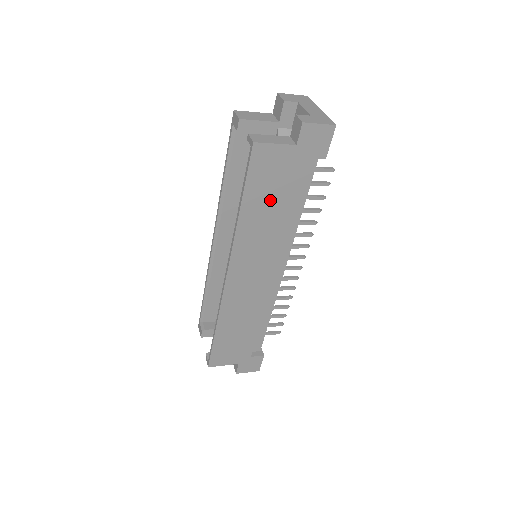
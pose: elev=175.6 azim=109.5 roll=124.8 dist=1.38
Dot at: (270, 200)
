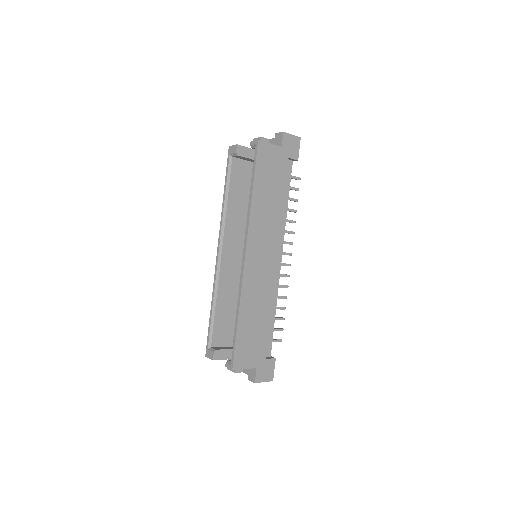
Dot at: (270, 187)
